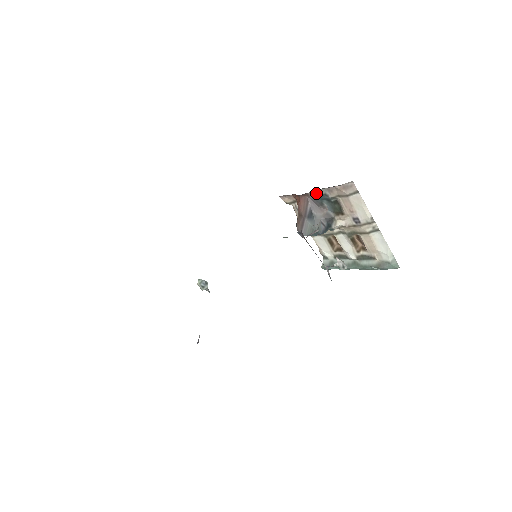
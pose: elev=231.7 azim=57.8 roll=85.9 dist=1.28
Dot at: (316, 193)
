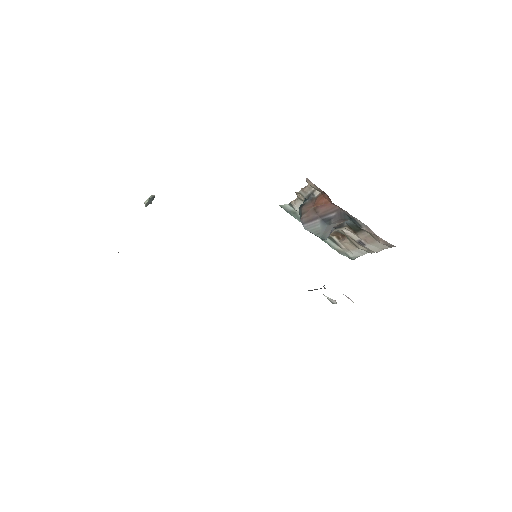
Dot at: (352, 217)
